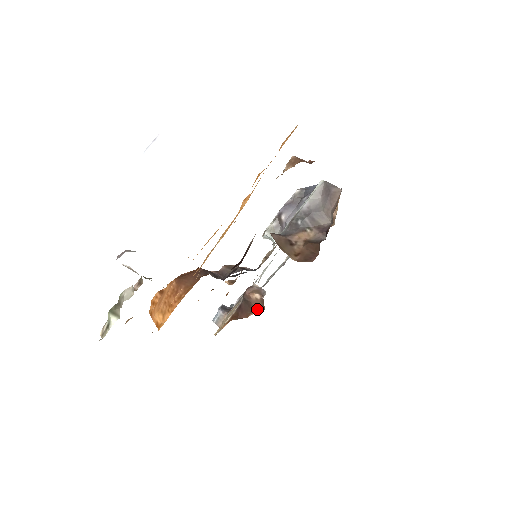
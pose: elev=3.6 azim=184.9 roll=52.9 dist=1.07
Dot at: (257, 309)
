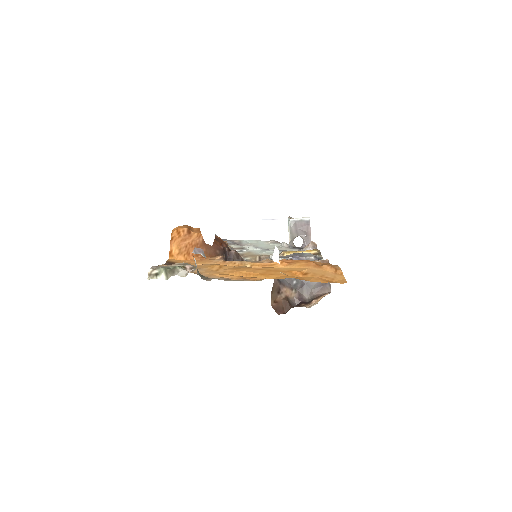
Dot at: occluded
